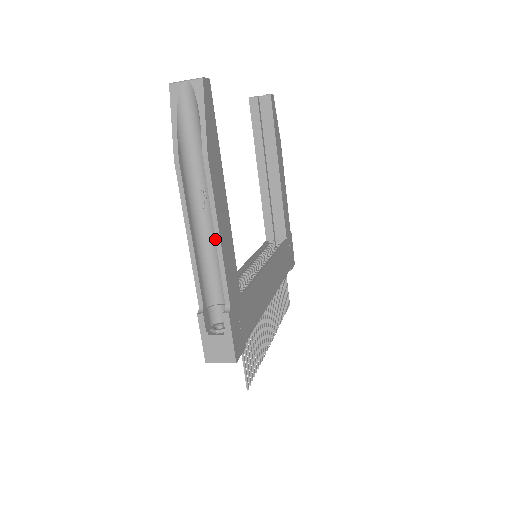
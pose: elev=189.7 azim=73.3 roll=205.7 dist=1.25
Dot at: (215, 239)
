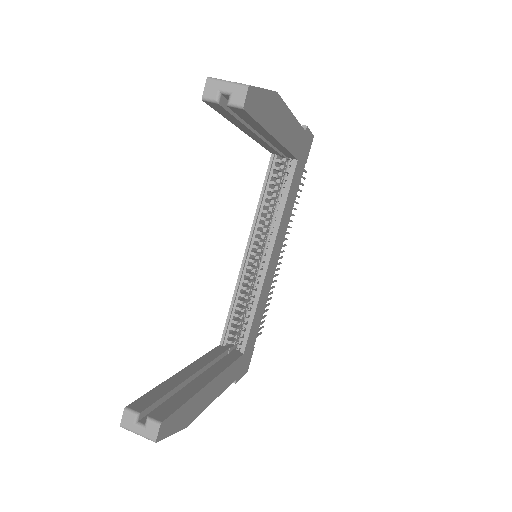
Dot at: occluded
